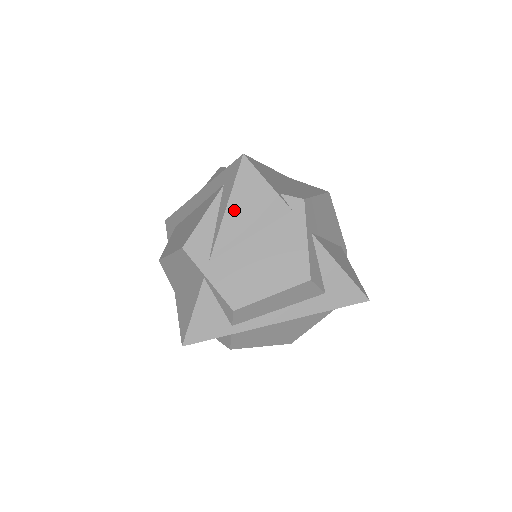
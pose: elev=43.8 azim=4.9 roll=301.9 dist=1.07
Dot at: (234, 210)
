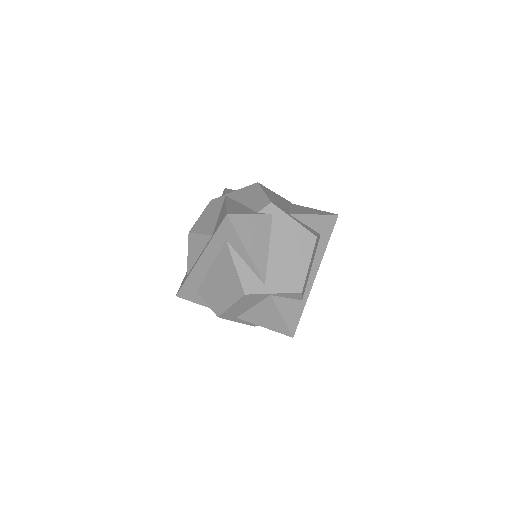
Dot at: (250, 247)
